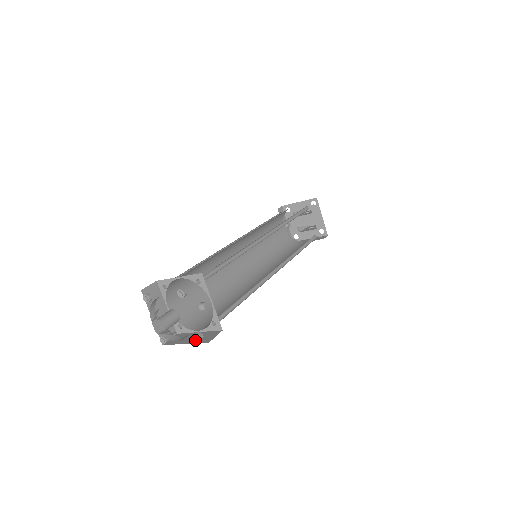
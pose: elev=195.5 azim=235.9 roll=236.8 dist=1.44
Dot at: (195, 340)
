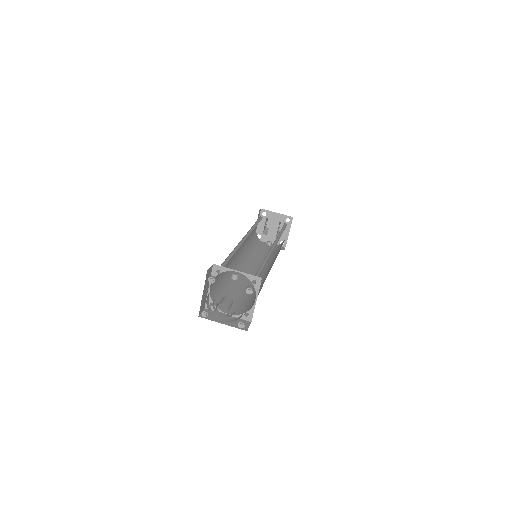
Dot at: occluded
